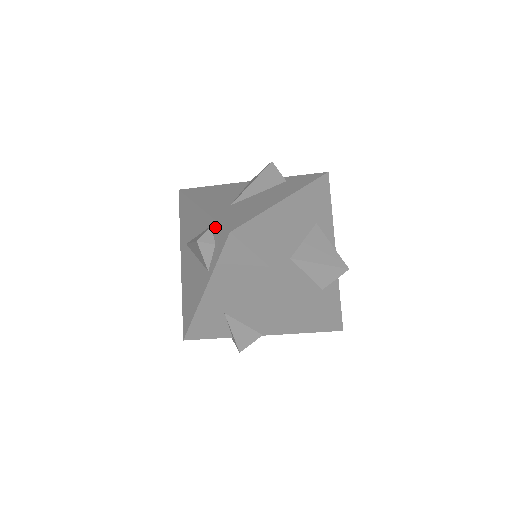
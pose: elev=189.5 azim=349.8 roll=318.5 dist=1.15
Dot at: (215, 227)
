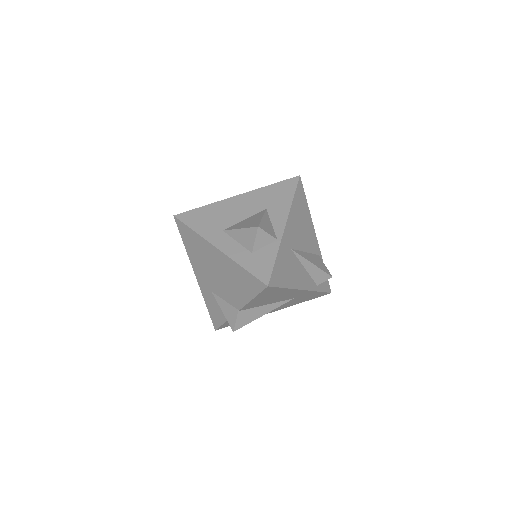
Dot at: occluded
